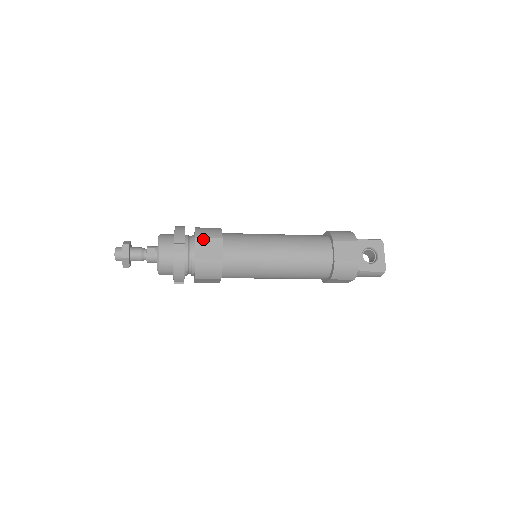
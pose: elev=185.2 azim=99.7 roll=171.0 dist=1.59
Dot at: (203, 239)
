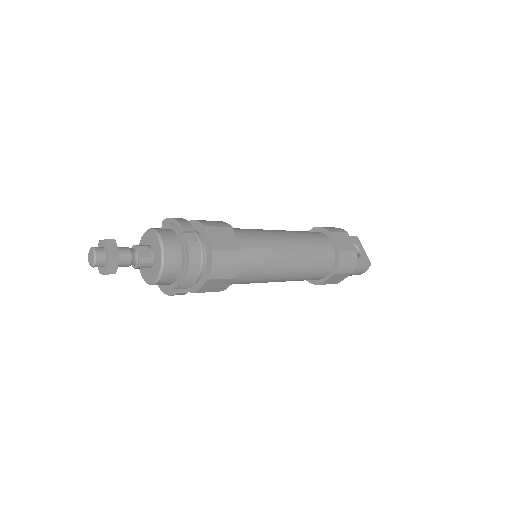
Dot at: (212, 227)
